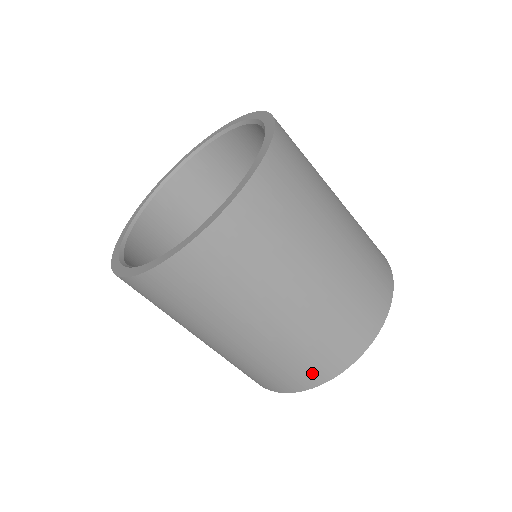
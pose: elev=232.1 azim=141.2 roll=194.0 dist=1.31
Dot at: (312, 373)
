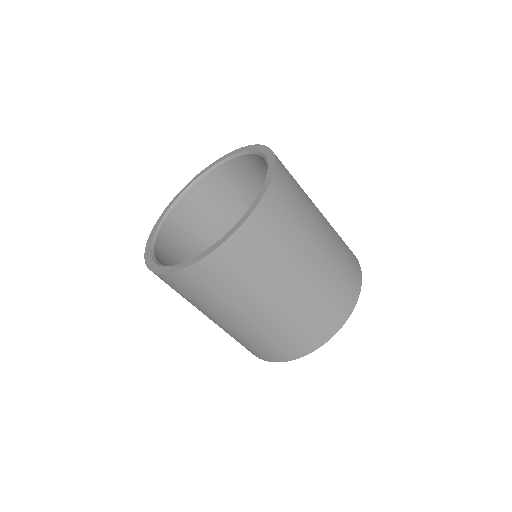
Dot at: (342, 307)
